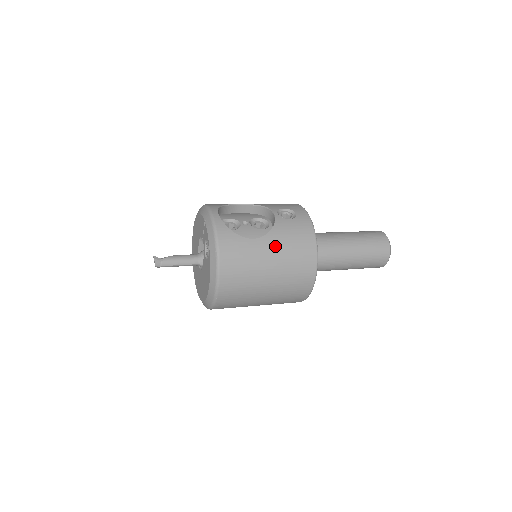
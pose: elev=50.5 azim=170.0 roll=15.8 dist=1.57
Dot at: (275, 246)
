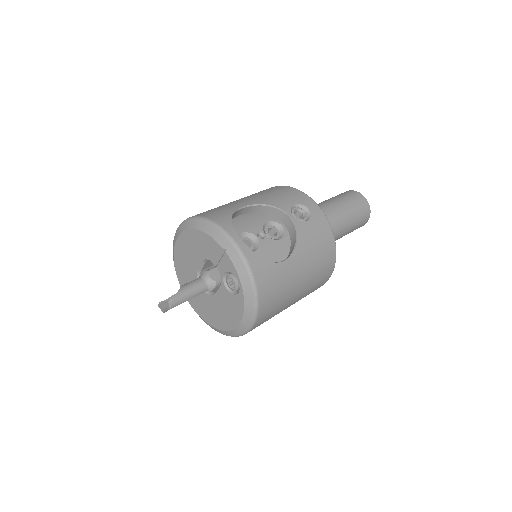
Dot at: (304, 261)
